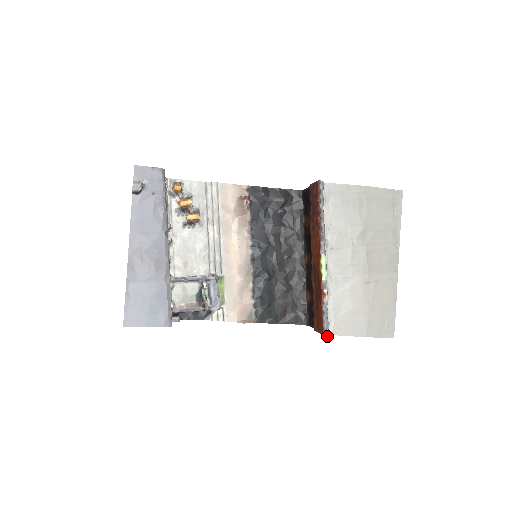
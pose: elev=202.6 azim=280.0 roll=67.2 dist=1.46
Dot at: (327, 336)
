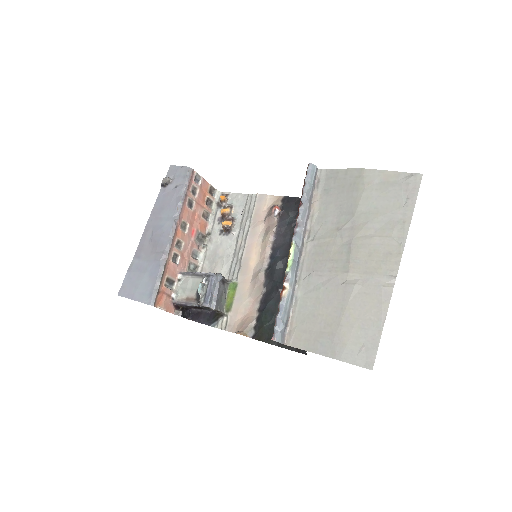
Dot at: (275, 340)
